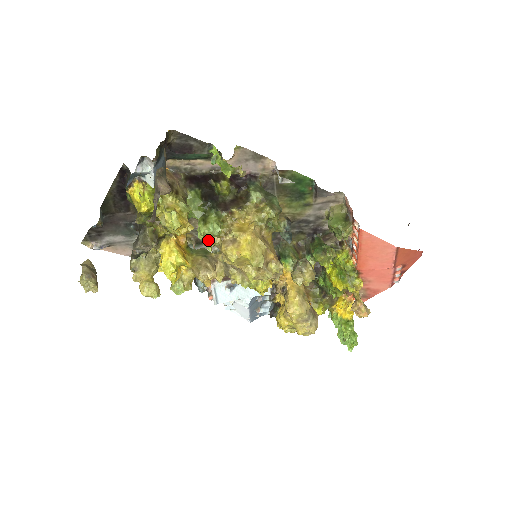
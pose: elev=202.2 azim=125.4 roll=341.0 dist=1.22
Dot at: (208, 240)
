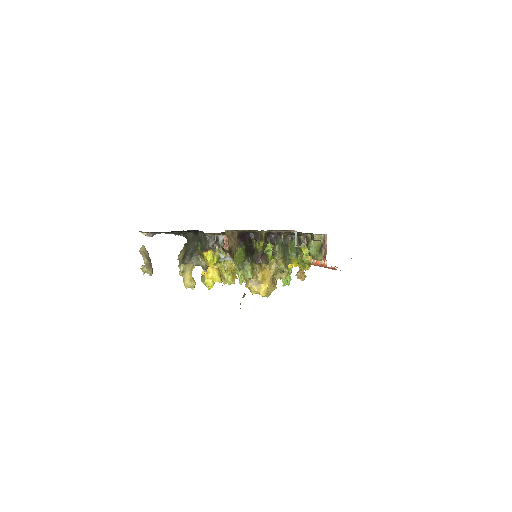
Dot at: (241, 277)
